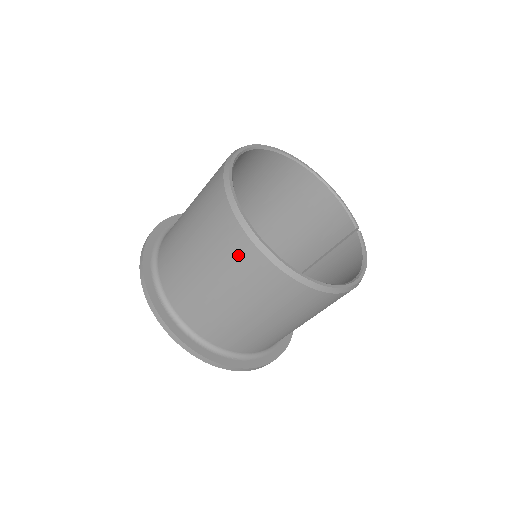
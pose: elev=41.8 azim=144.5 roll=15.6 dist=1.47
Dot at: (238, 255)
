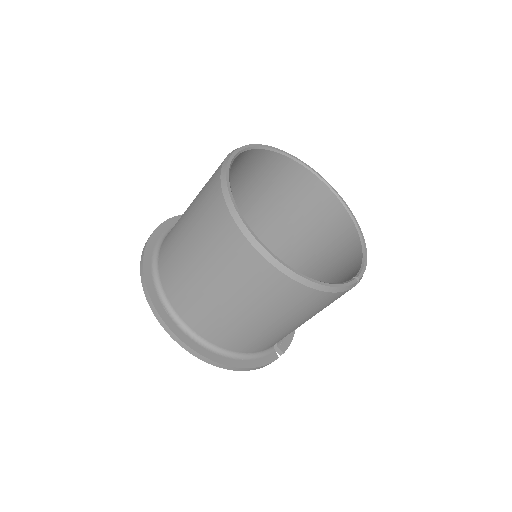
Dot at: (211, 180)
